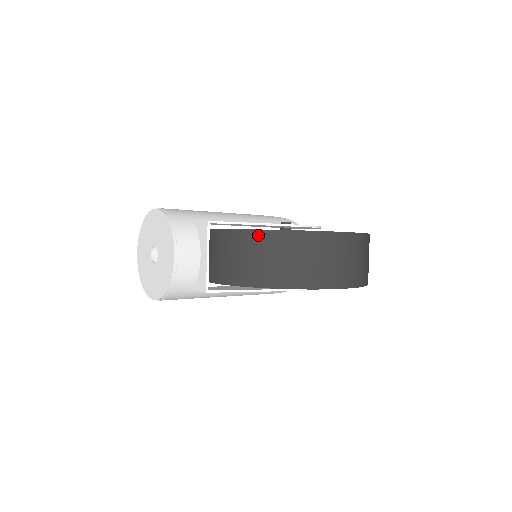
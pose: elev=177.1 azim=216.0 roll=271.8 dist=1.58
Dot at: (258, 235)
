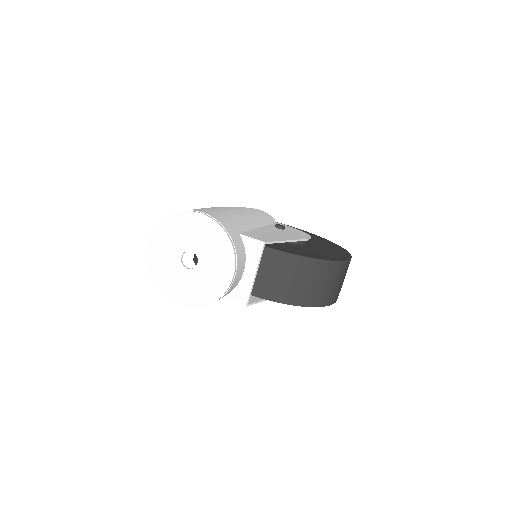
Dot at: (305, 262)
